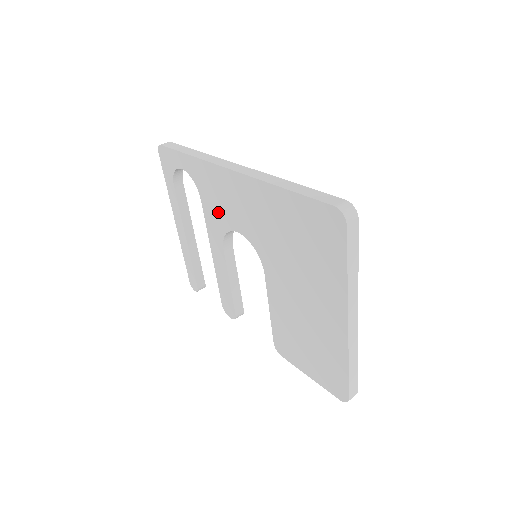
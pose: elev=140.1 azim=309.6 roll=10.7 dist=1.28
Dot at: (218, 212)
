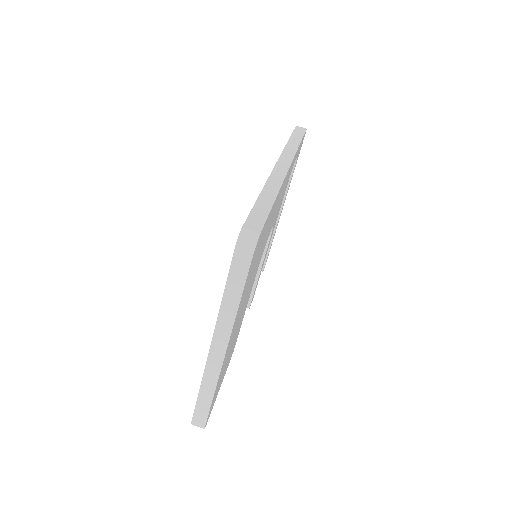
Dot at: occluded
